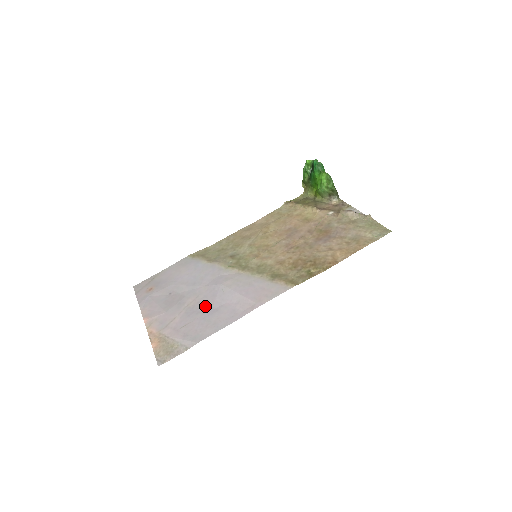
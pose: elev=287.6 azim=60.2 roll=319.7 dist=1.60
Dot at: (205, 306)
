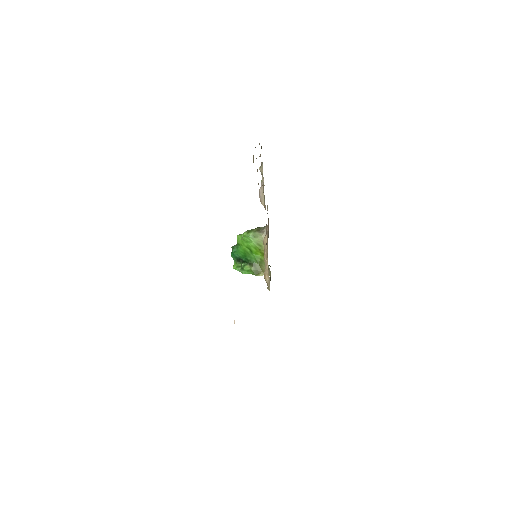
Dot at: occluded
